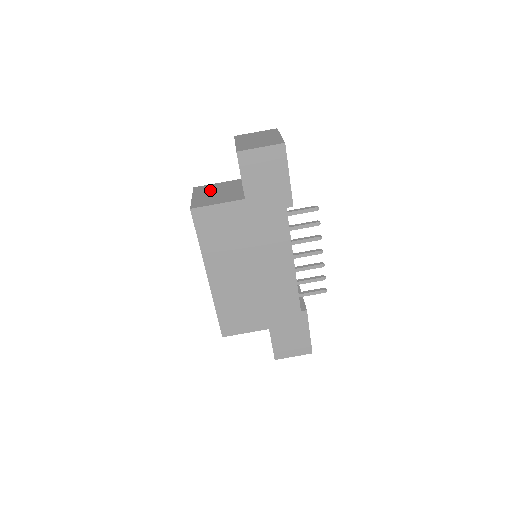
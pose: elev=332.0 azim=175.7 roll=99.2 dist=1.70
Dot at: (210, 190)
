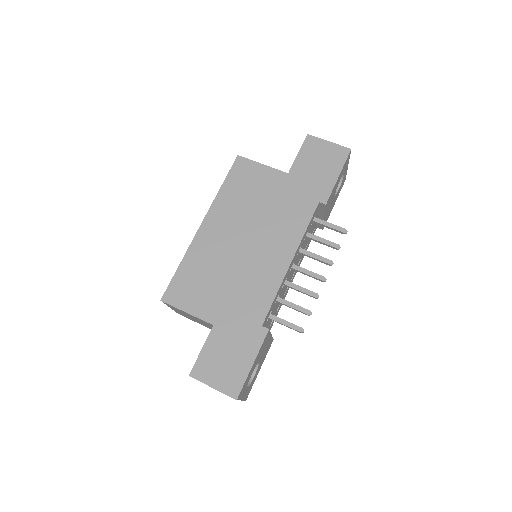
Dot at: occluded
